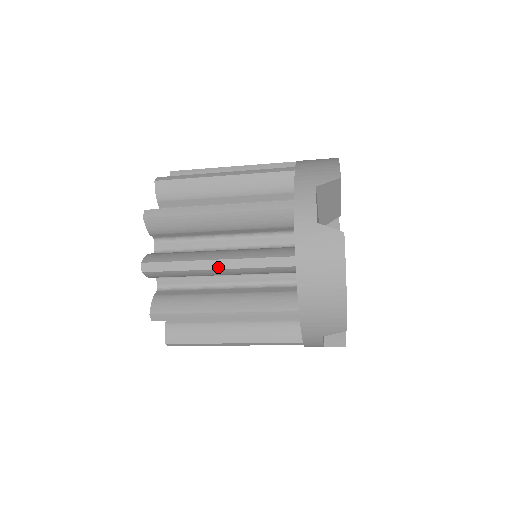
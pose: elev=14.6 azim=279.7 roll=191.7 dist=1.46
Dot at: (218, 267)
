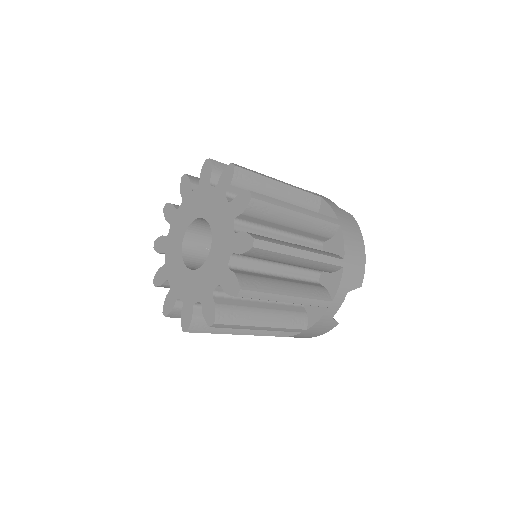
Dot at: occluded
